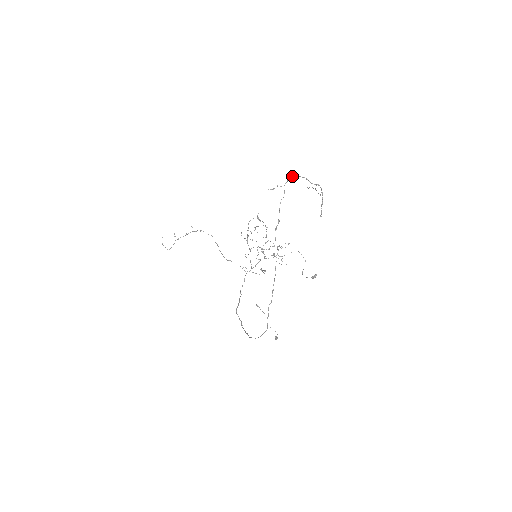
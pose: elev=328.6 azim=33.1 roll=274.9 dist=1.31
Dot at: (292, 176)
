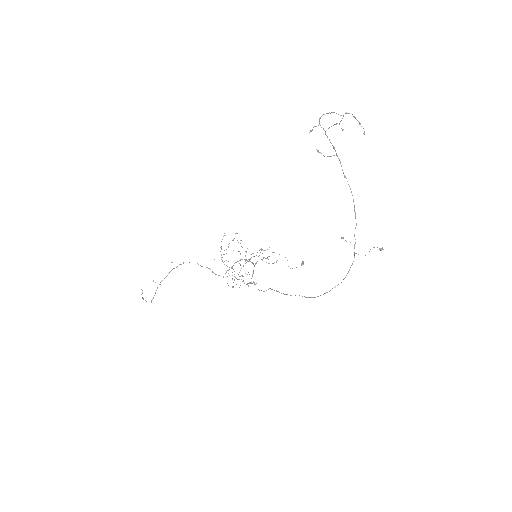
Dot at: (322, 115)
